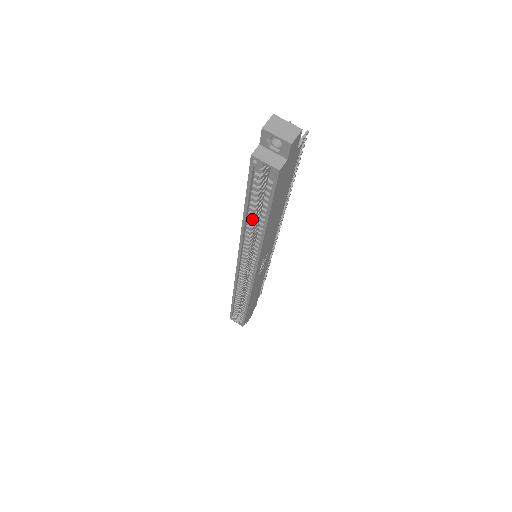
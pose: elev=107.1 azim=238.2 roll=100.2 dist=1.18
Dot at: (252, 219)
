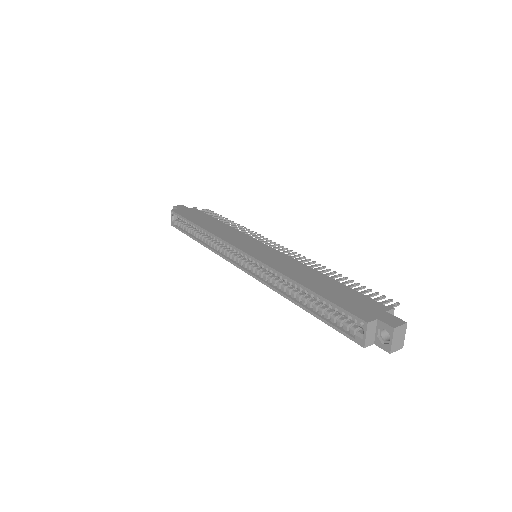
Dot at: (300, 289)
